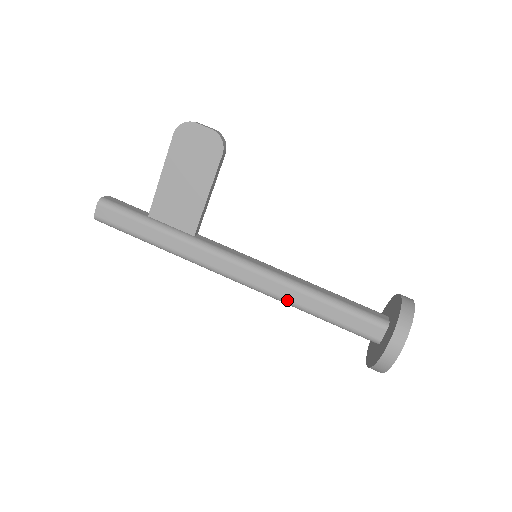
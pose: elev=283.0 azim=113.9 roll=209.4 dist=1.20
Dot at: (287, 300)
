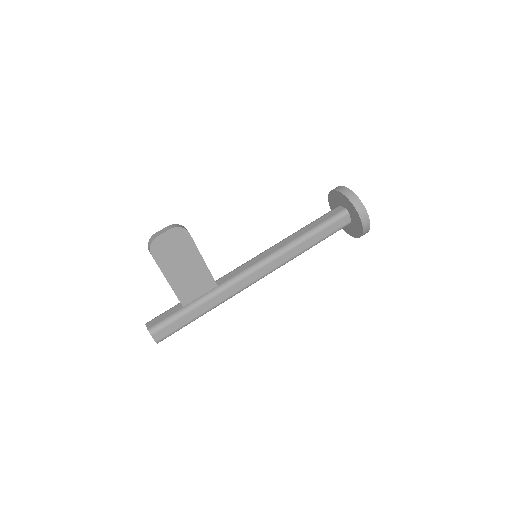
Dot at: (294, 257)
